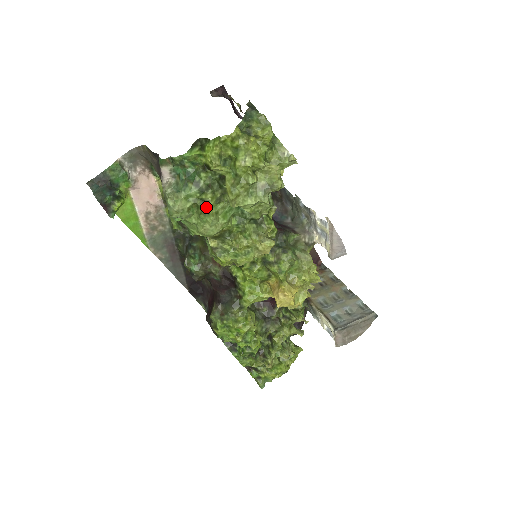
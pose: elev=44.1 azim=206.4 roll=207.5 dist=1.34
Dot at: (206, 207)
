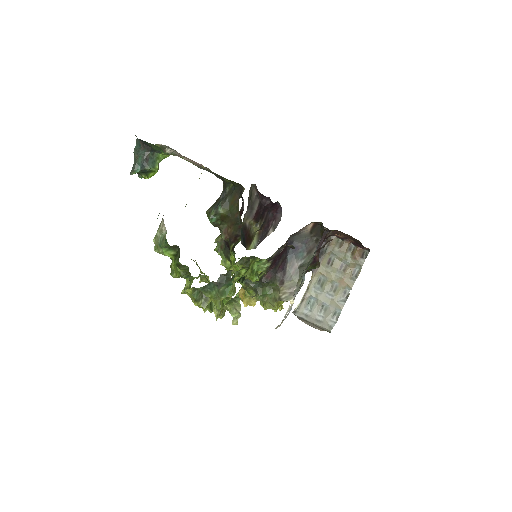
Dot at: occluded
